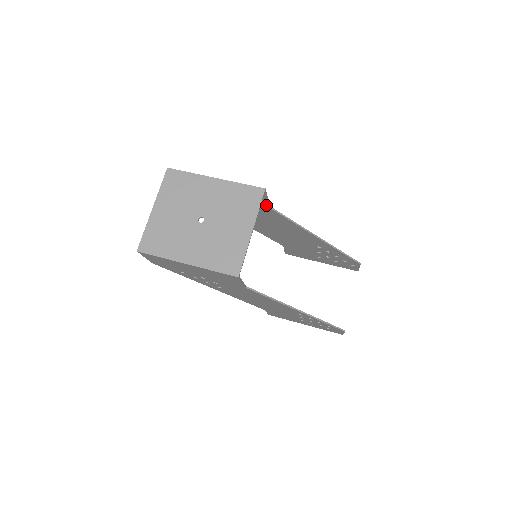
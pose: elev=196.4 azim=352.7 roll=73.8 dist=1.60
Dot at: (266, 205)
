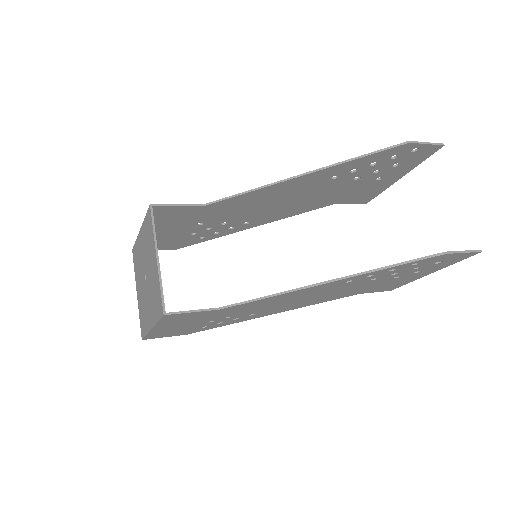
Dot at: (197, 208)
